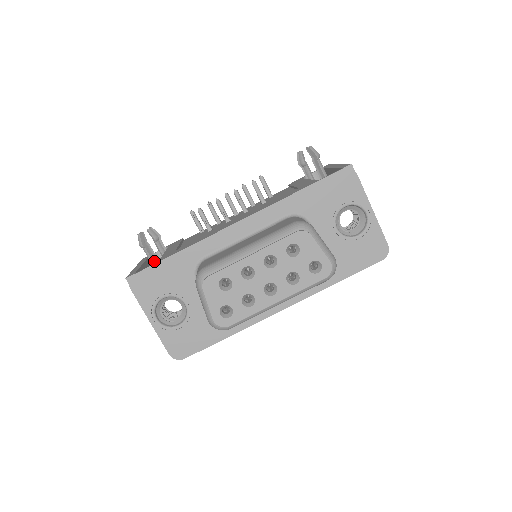
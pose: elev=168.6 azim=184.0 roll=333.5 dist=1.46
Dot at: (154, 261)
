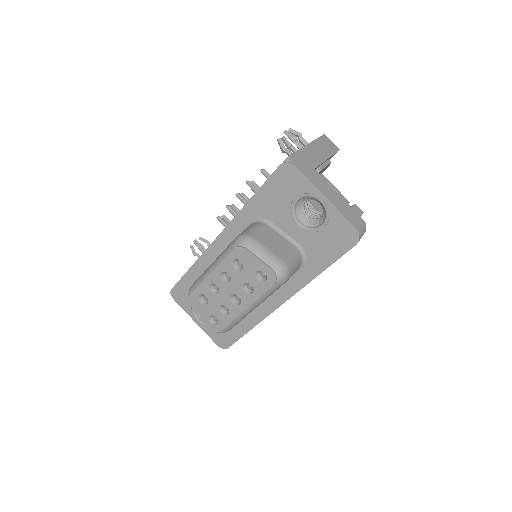
Dot at: occluded
